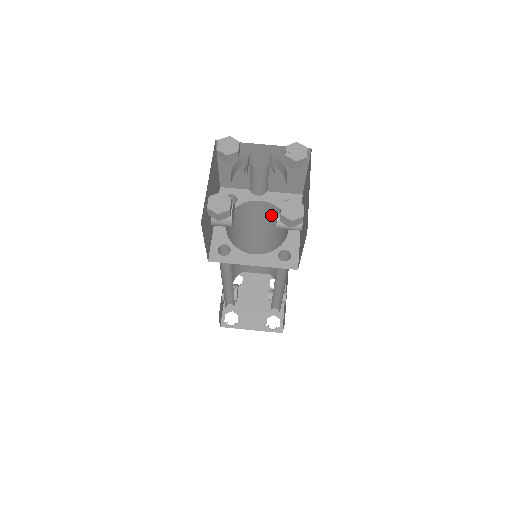
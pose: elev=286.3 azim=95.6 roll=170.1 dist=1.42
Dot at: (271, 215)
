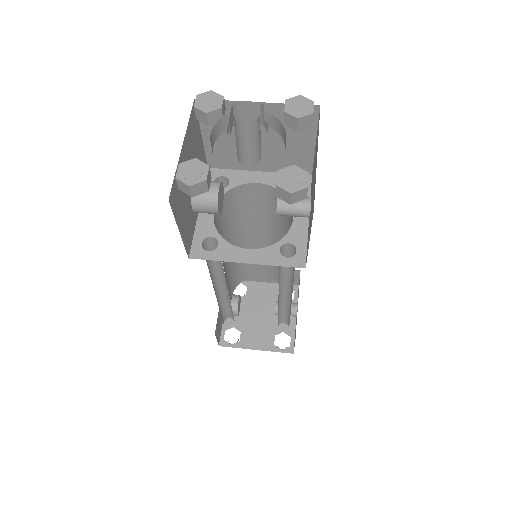
Dot at: (273, 203)
